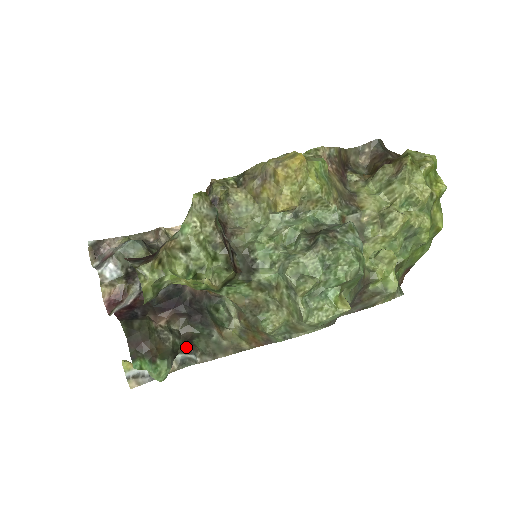
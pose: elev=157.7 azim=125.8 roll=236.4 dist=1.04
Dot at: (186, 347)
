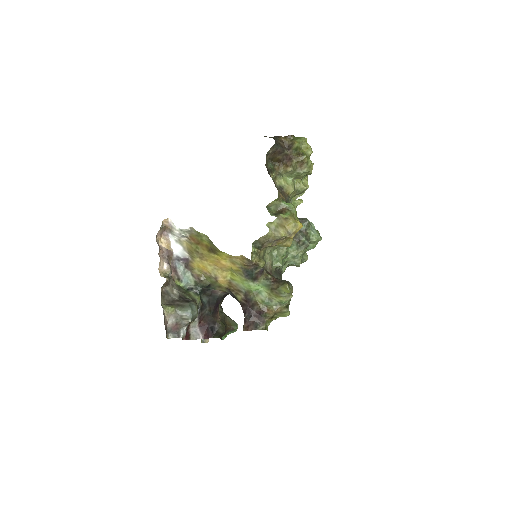
Dot at: occluded
